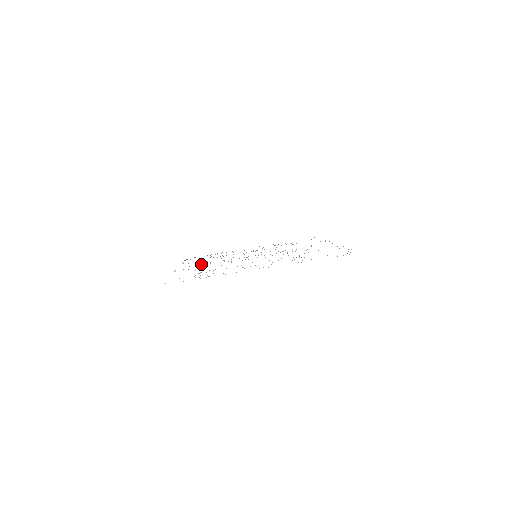
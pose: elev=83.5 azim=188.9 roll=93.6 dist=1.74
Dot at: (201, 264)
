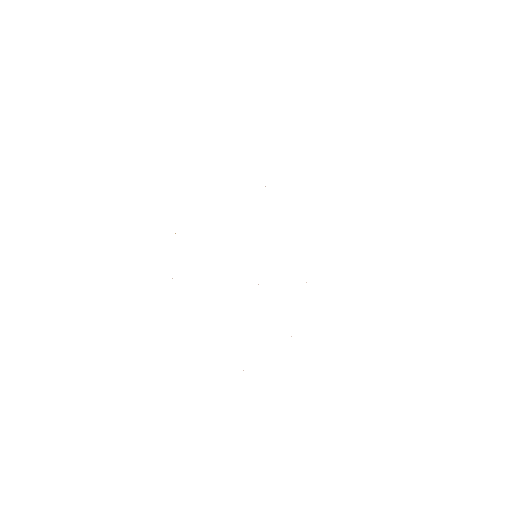
Dot at: occluded
